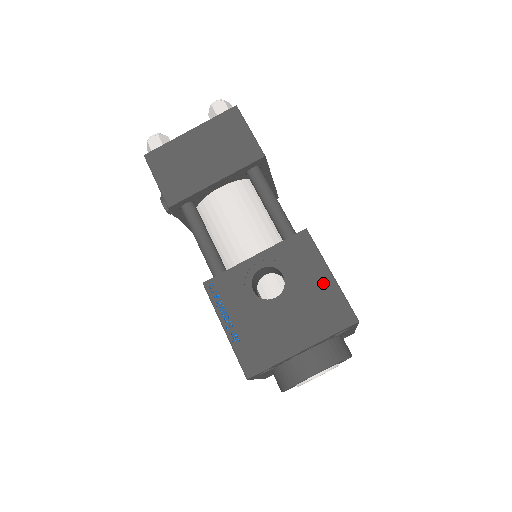
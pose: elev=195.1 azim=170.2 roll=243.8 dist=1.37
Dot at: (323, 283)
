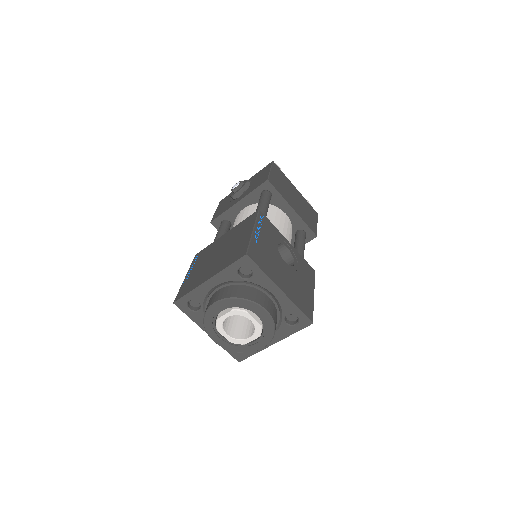
Dot at: (309, 291)
